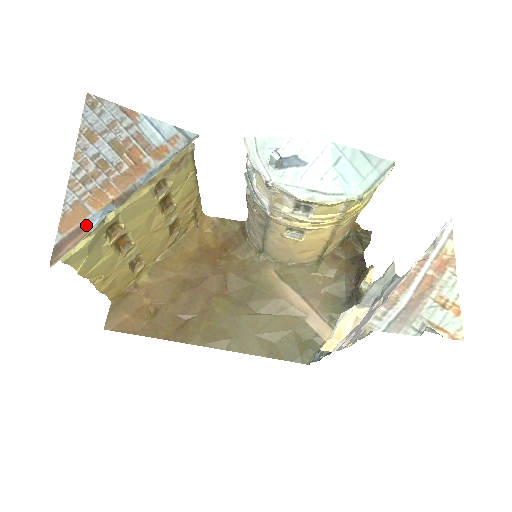
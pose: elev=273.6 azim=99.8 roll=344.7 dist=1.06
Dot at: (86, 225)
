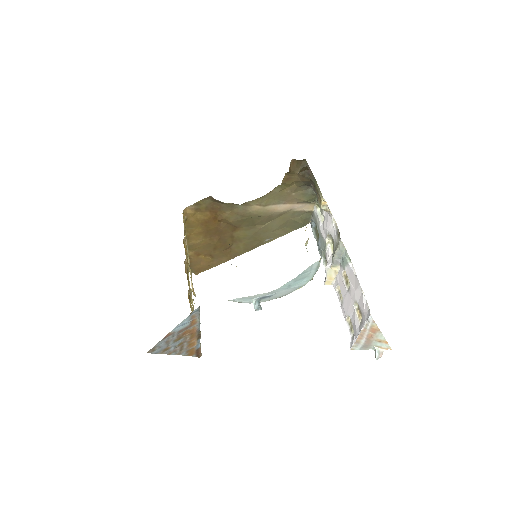
Dot at: (197, 348)
